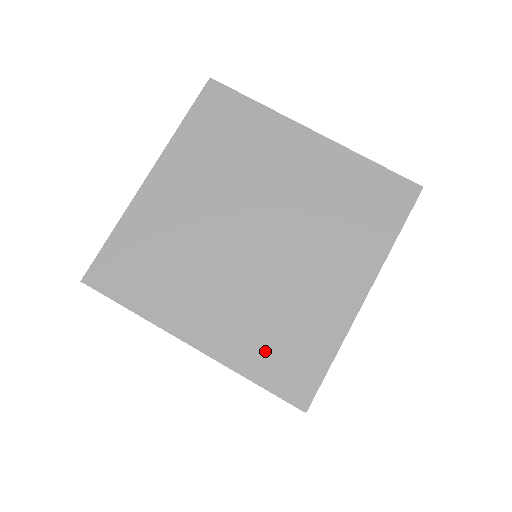
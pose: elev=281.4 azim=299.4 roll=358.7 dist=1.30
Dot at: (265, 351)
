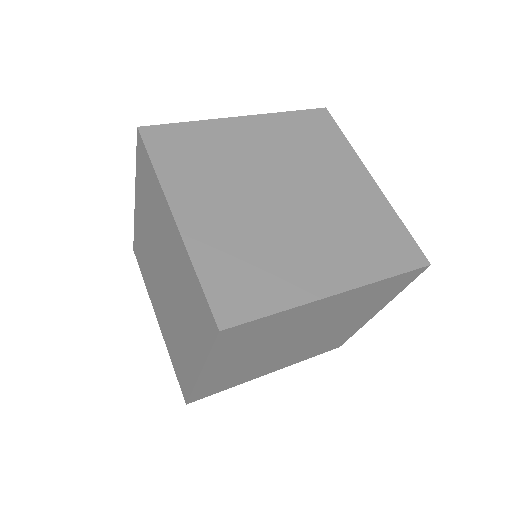
Dot at: occluded
